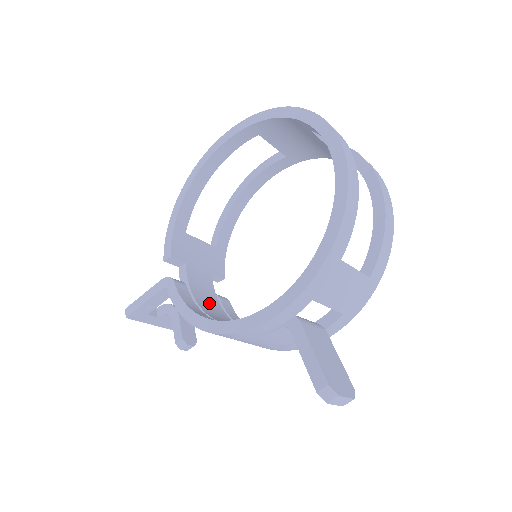
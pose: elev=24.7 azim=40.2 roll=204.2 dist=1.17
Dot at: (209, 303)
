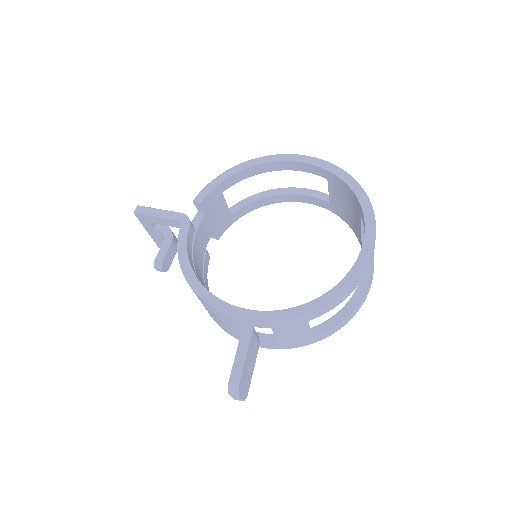
Dot at: (198, 254)
